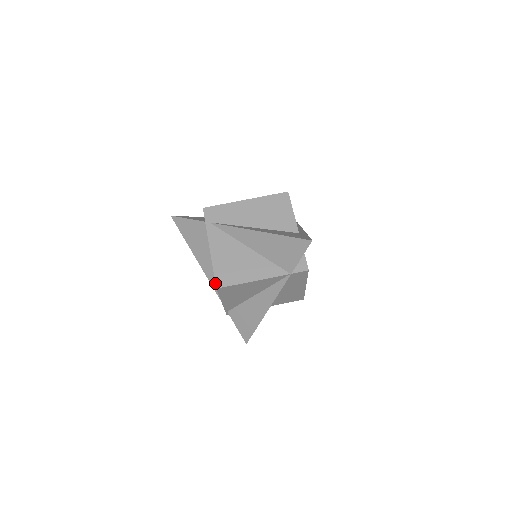
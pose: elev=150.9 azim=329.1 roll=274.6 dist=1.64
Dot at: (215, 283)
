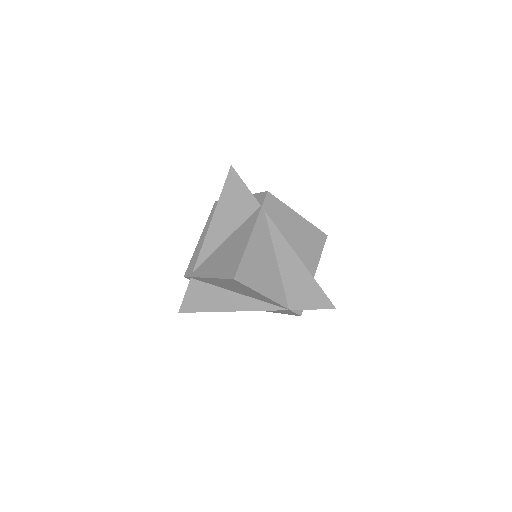
Dot at: (236, 273)
